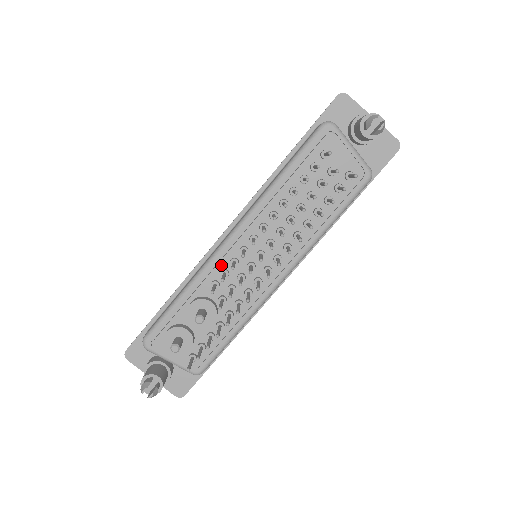
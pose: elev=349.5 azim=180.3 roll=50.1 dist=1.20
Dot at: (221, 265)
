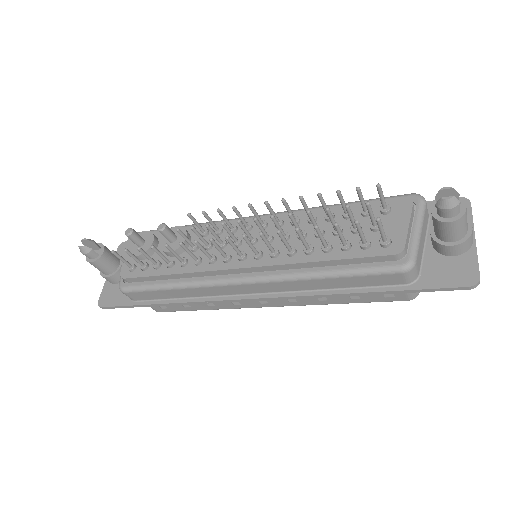
Dot at: occluded
